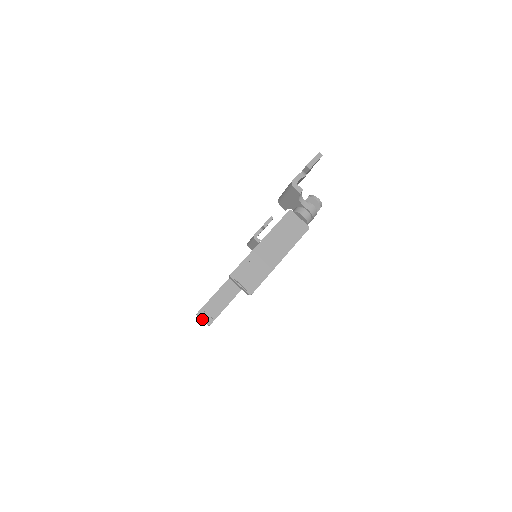
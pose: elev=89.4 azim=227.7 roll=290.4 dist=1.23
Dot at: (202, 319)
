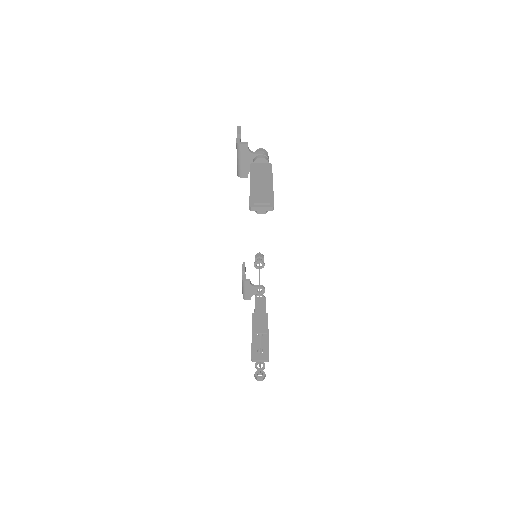
Dot at: (259, 360)
